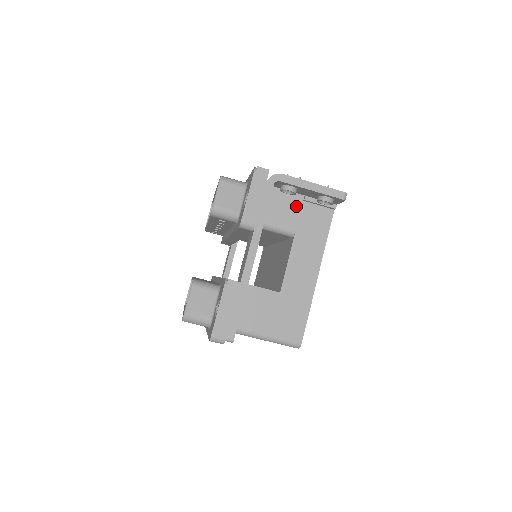
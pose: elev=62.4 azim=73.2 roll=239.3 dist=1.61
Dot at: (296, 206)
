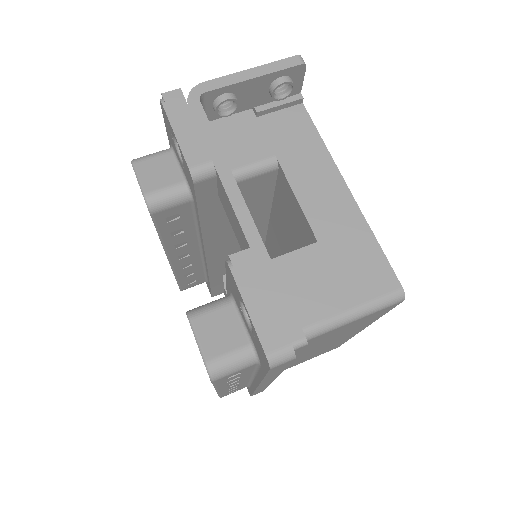
Dot at: (252, 128)
